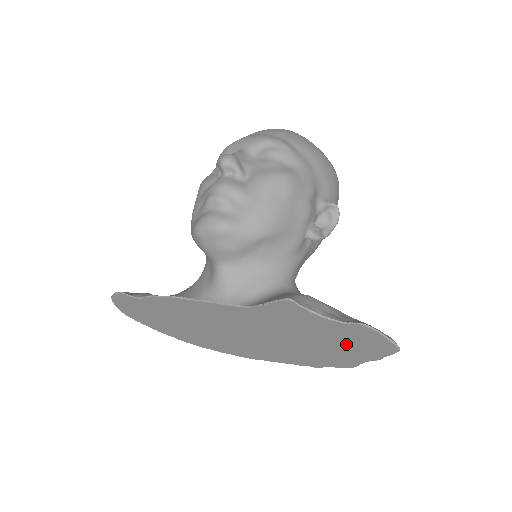
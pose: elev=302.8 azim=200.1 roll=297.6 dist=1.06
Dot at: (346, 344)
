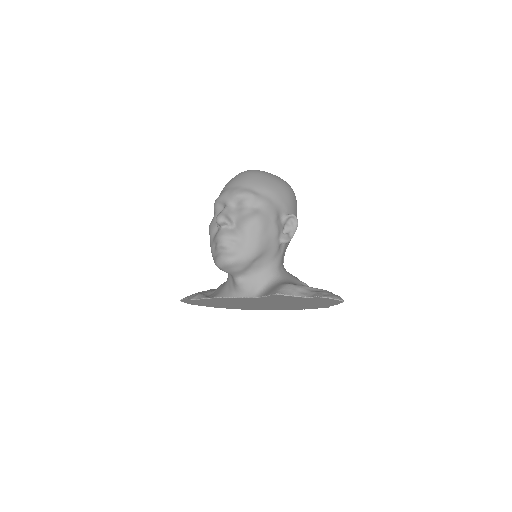
Dot at: (317, 302)
